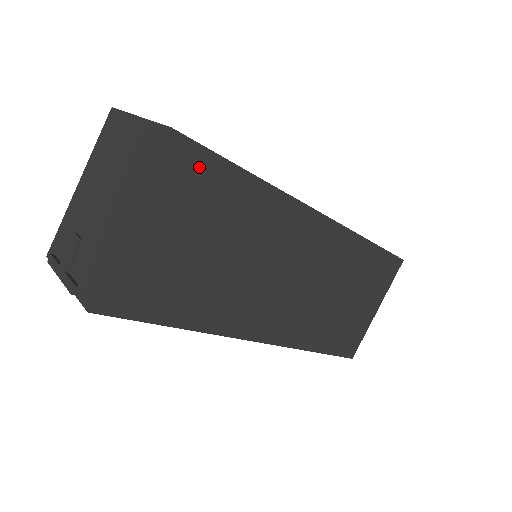
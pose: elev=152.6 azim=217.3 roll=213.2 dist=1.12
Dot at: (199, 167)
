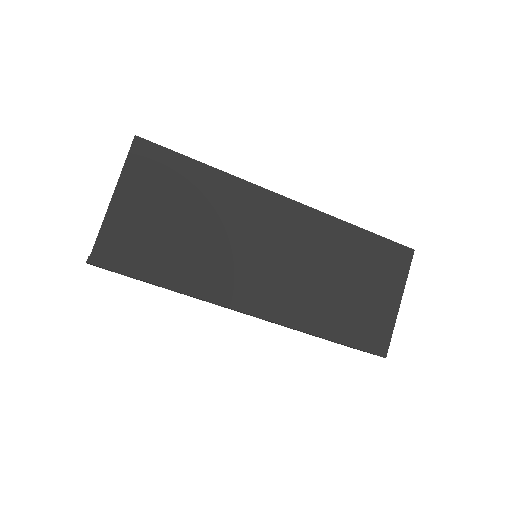
Dot at: (161, 160)
